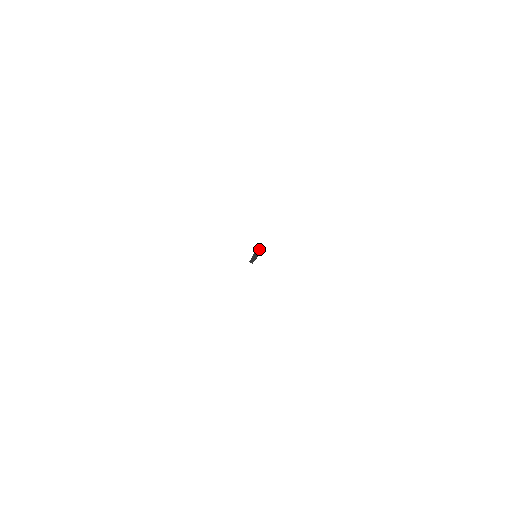
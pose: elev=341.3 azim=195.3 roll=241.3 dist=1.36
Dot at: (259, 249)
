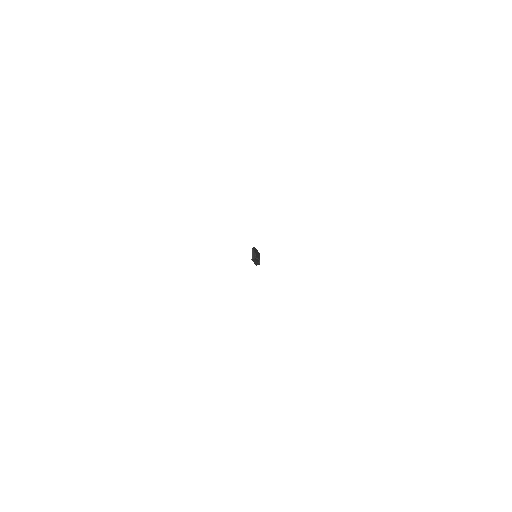
Dot at: (252, 248)
